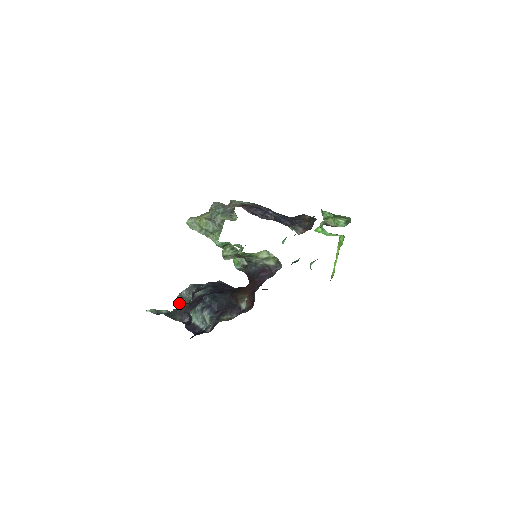
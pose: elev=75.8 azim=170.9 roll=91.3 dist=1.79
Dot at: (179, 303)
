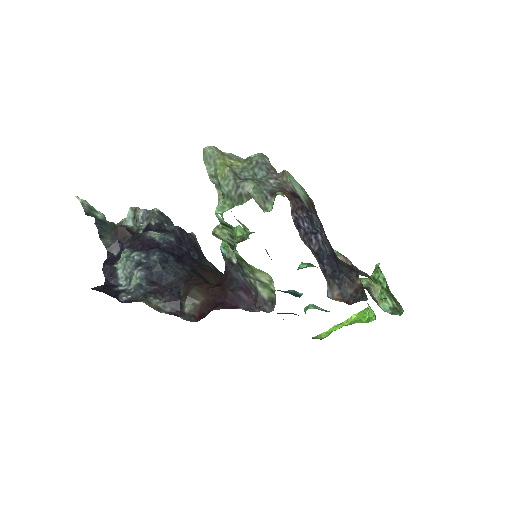
Dot at: (126, 218)
